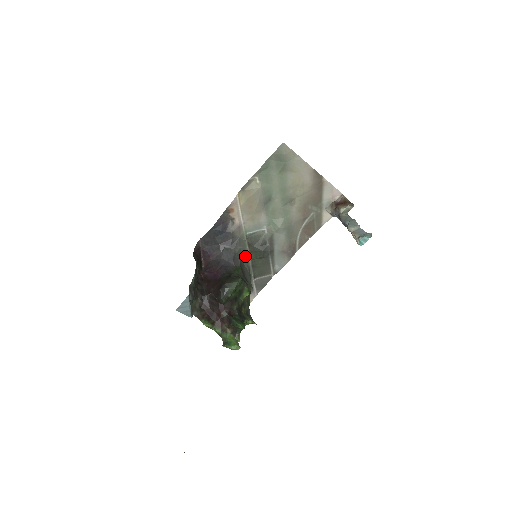
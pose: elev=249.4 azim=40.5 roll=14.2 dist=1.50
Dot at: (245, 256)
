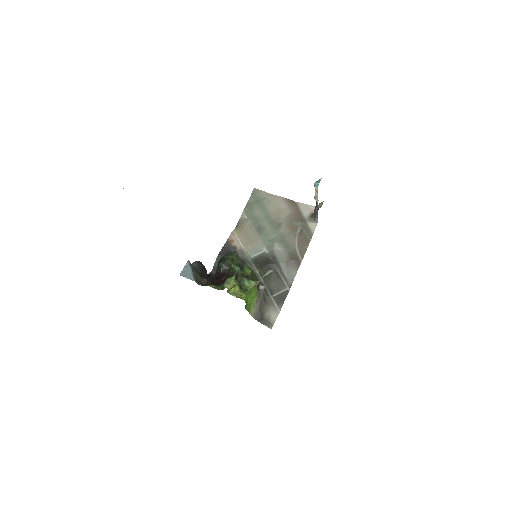
Dot at: occluded
